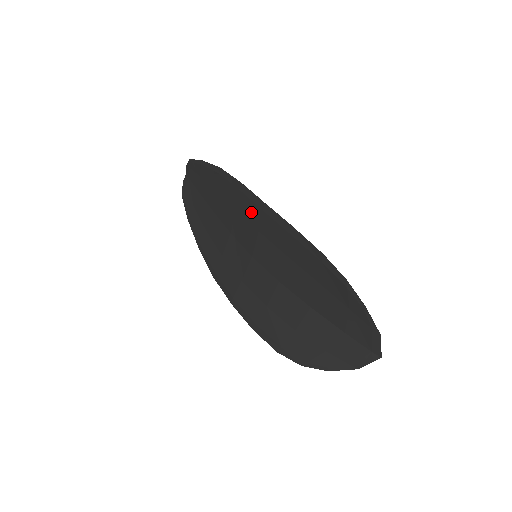
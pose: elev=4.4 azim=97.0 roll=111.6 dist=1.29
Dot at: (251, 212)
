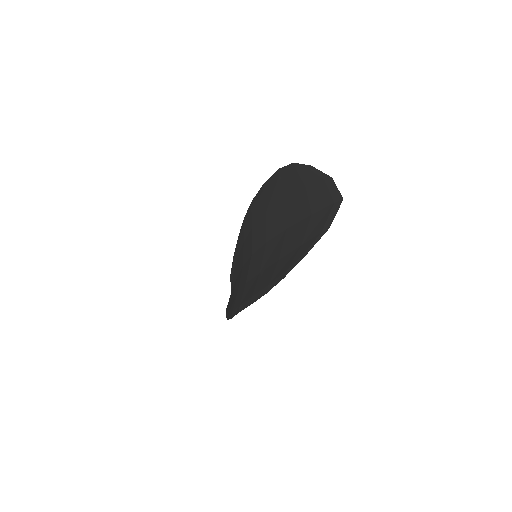
Dot at: (248, 224)
